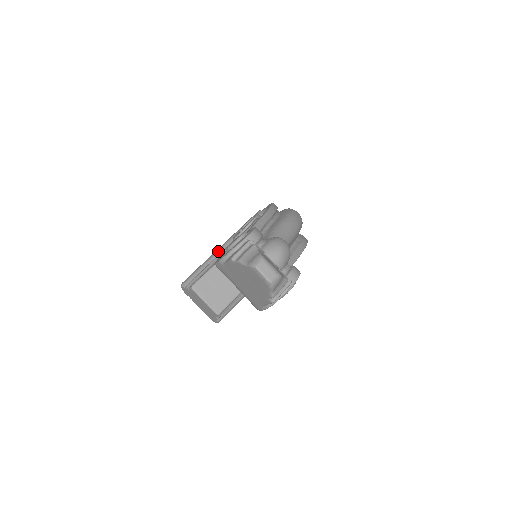
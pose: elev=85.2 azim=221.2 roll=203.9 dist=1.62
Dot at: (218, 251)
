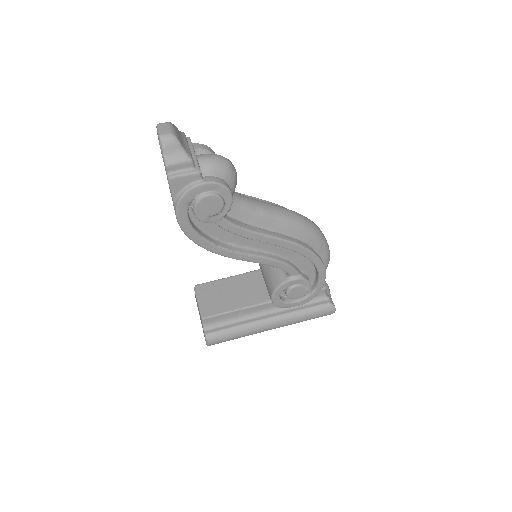
Dot at: occluded
